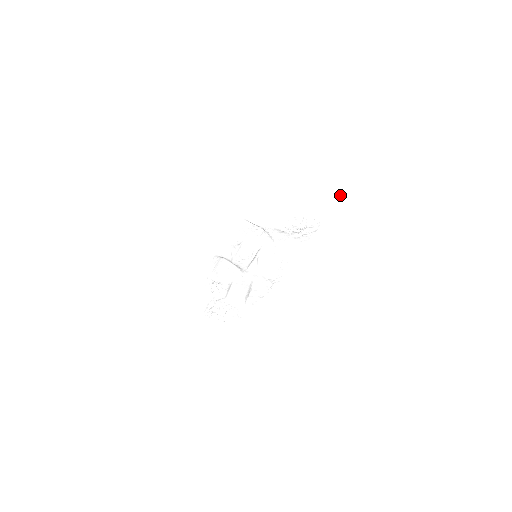
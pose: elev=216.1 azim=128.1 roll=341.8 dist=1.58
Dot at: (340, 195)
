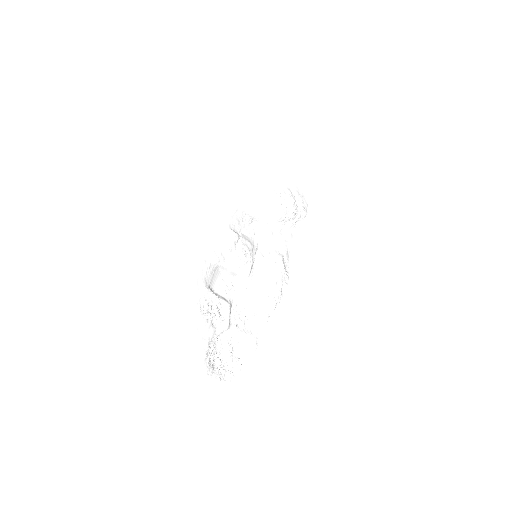
Dot at: (316, 175)
